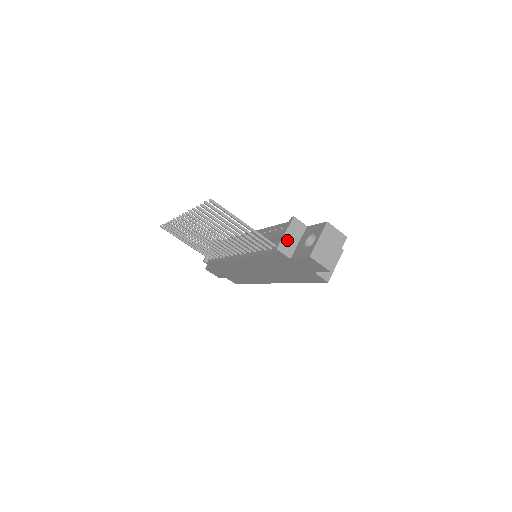
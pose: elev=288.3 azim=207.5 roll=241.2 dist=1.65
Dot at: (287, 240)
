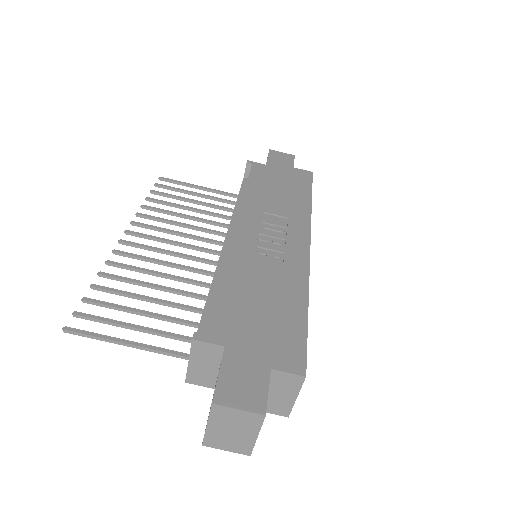
Dot at: (197, 370)
